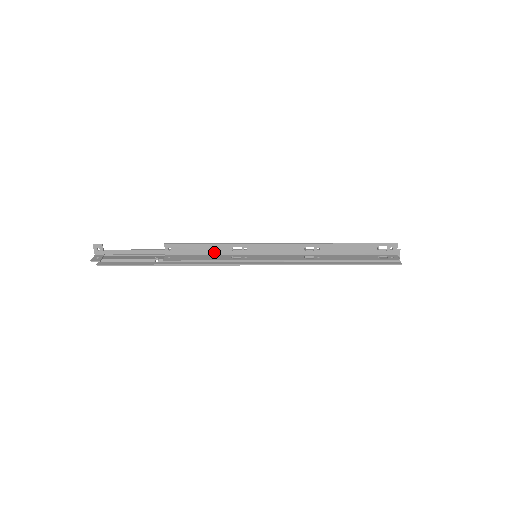
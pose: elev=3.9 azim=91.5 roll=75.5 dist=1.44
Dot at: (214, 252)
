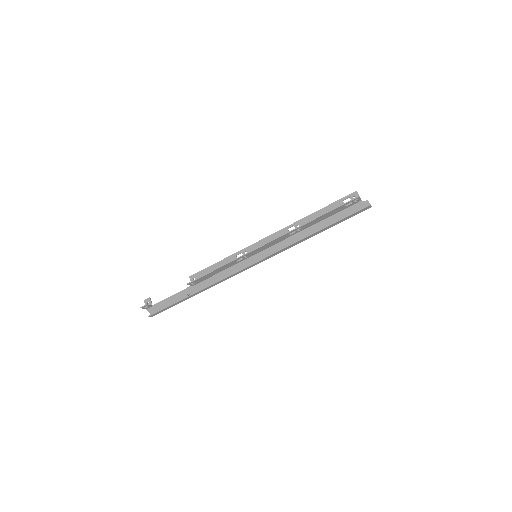
Dot at: occluded
